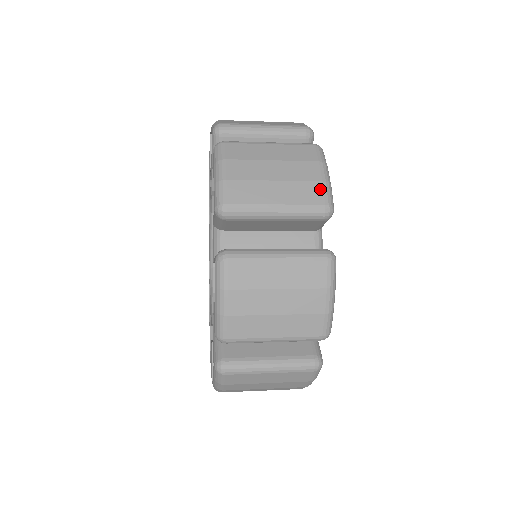
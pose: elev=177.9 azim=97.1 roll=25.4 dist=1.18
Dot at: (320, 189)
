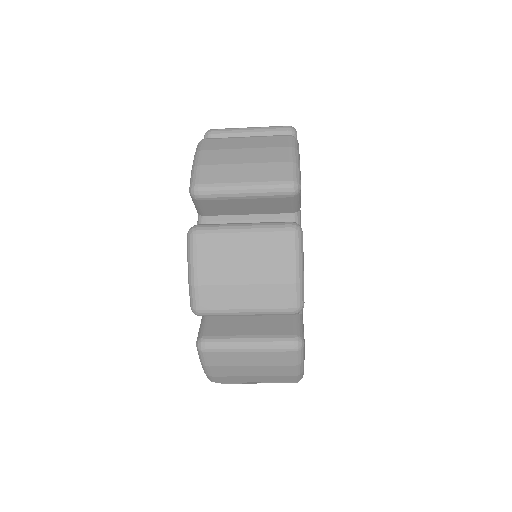
Dot at: (289, 292)
